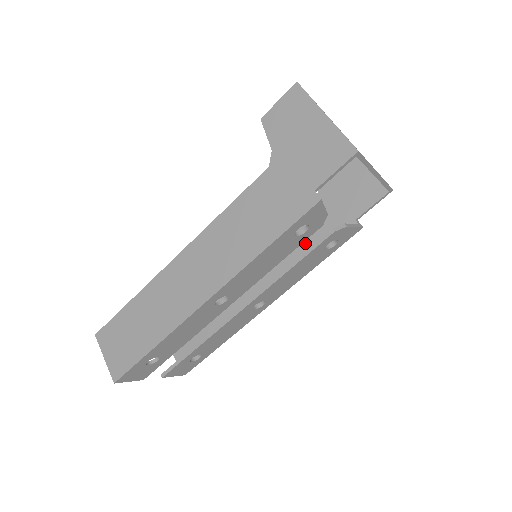
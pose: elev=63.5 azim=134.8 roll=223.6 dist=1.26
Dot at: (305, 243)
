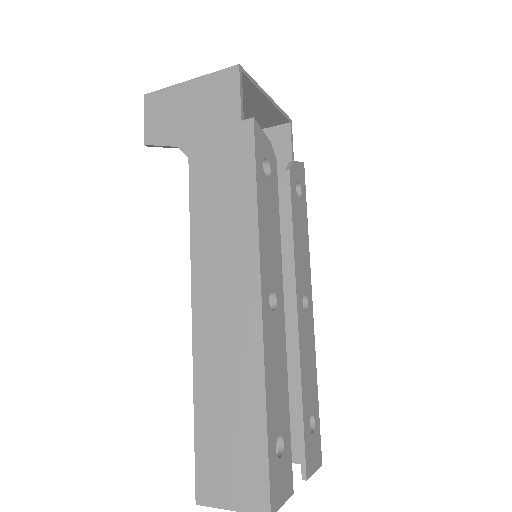
Dot at: occluded
